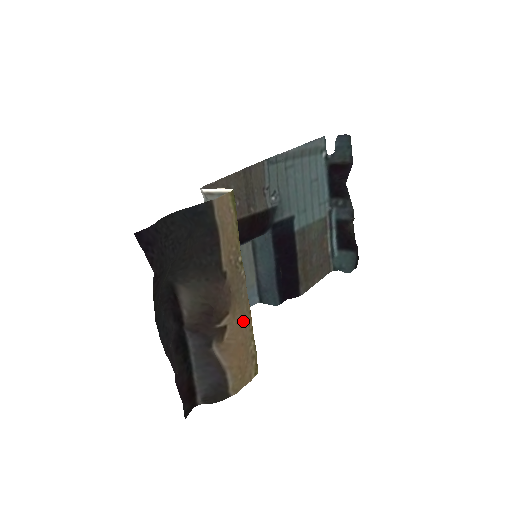
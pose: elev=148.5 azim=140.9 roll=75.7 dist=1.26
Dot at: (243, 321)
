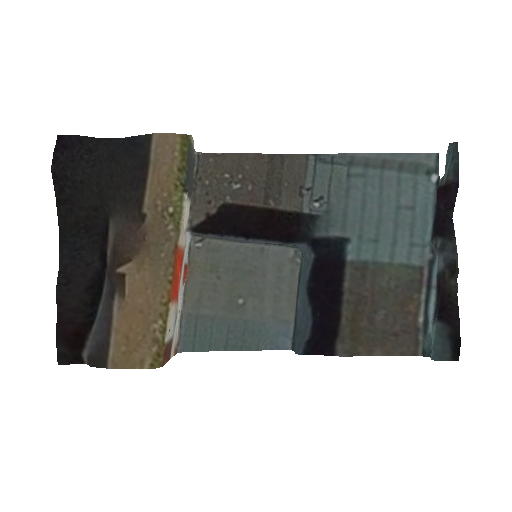
Dot at: (154, 285)
